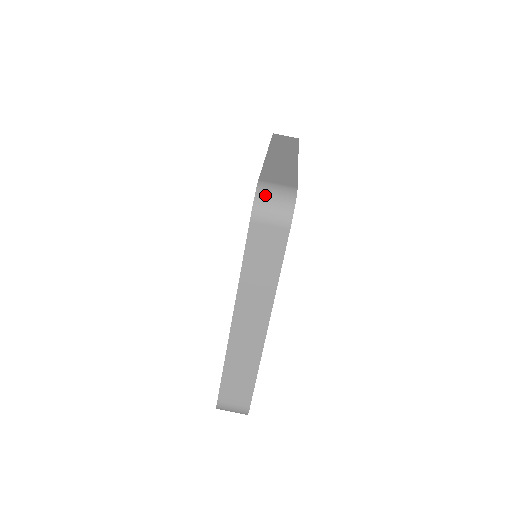
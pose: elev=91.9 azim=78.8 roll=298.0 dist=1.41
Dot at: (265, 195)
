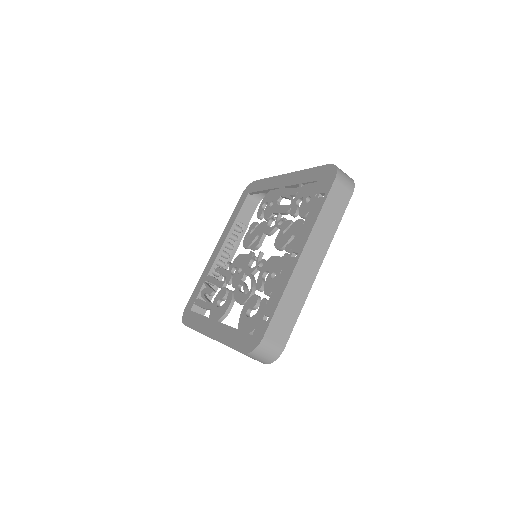
Dot at: (260, 352)
